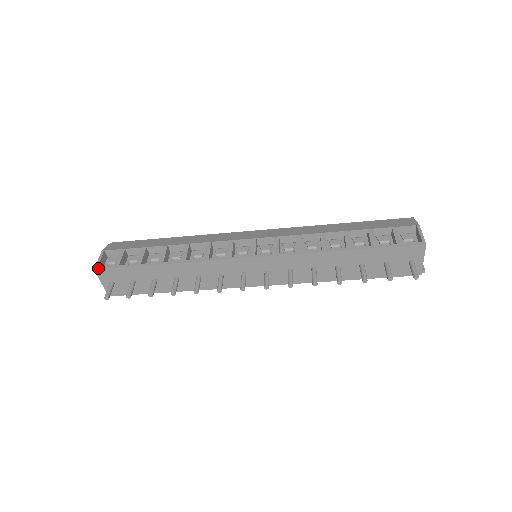
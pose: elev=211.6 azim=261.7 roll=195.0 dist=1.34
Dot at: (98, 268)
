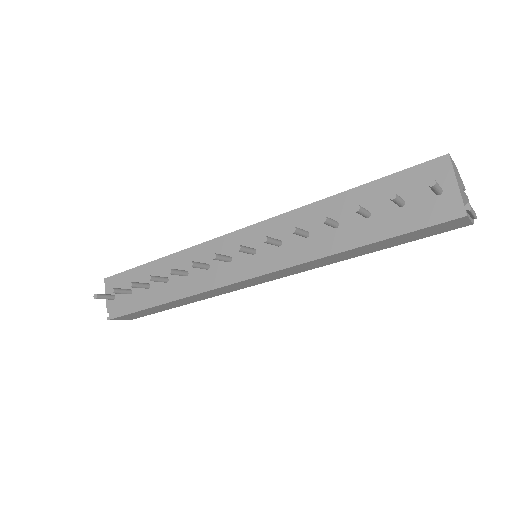
Dot at: (108, 277)
